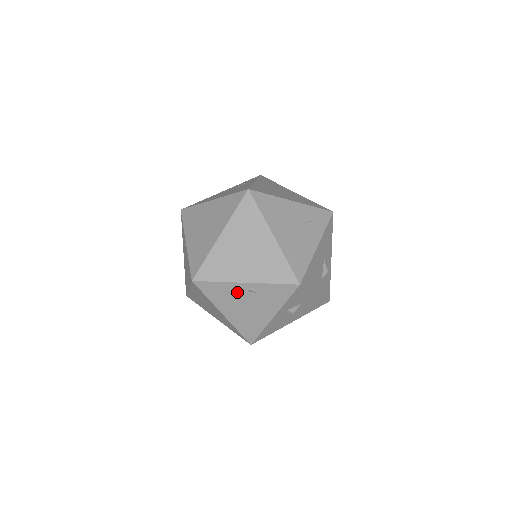
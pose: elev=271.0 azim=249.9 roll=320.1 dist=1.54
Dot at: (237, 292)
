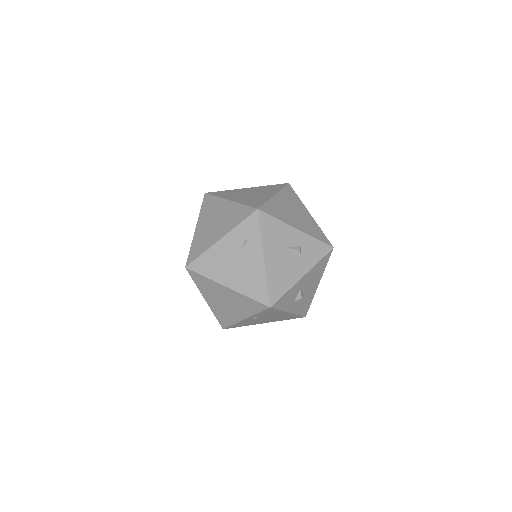
Dot at: (250, 321)
